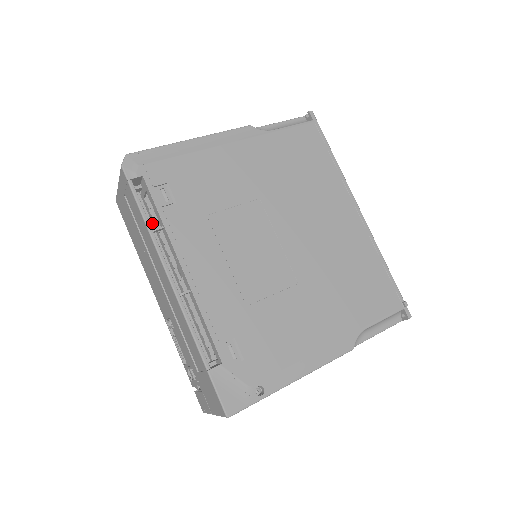
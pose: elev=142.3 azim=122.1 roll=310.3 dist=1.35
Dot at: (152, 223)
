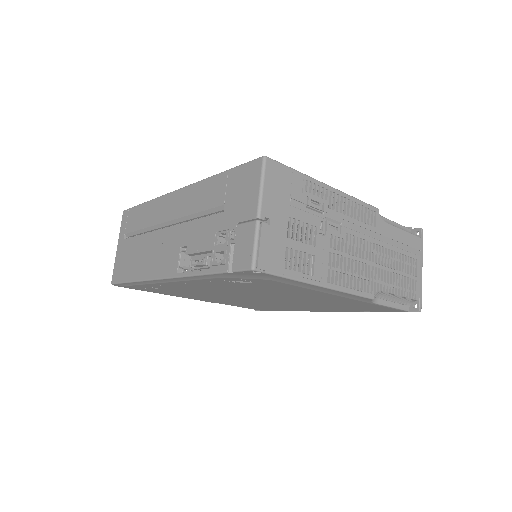
Dot at: occluded
